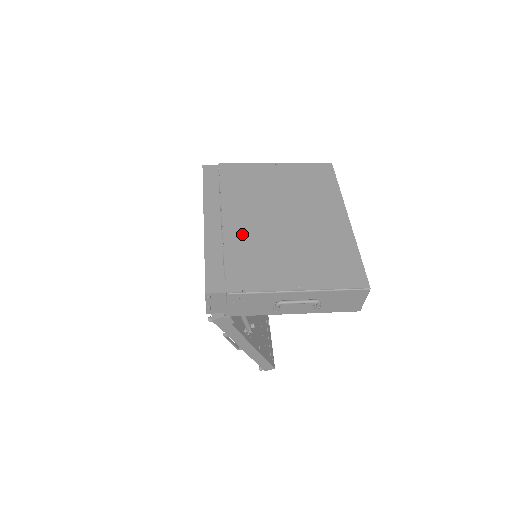
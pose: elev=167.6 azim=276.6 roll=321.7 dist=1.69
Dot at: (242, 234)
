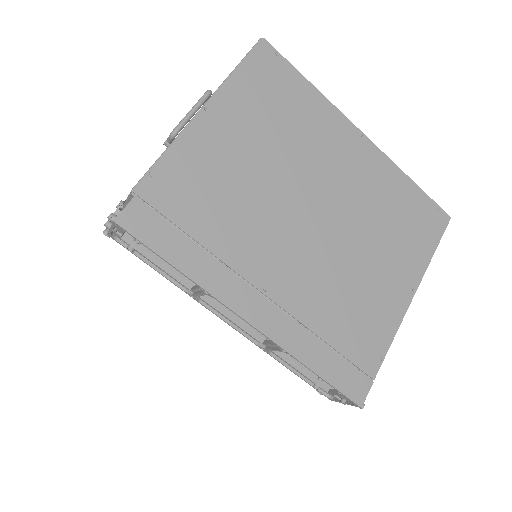
Dot at: (305, 288)
